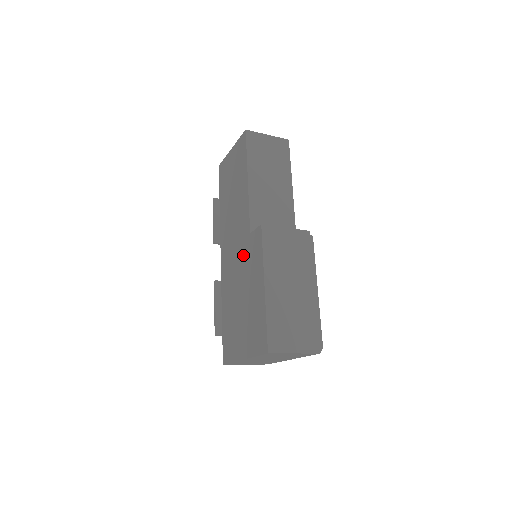
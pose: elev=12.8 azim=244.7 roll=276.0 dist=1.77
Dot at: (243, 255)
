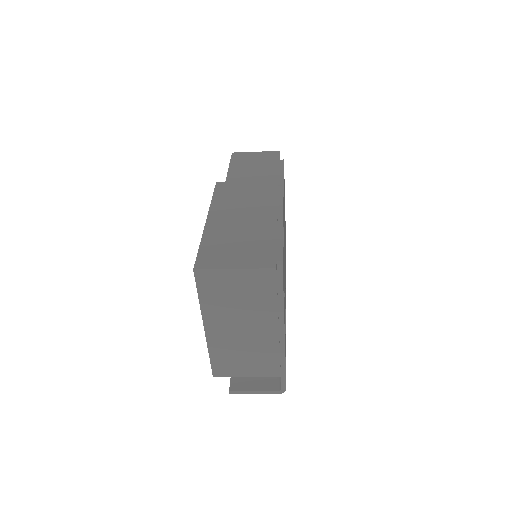
Dot at: occluded
